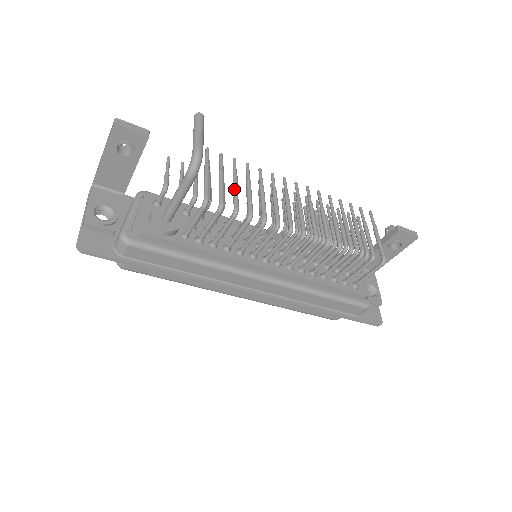
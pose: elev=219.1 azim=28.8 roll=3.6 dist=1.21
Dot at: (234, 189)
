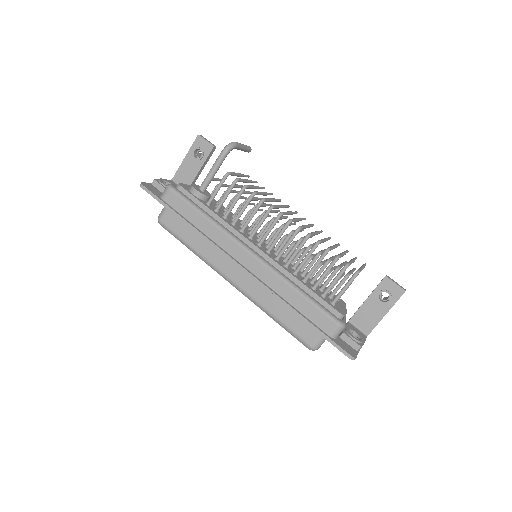
Dot at: (252, 185)
